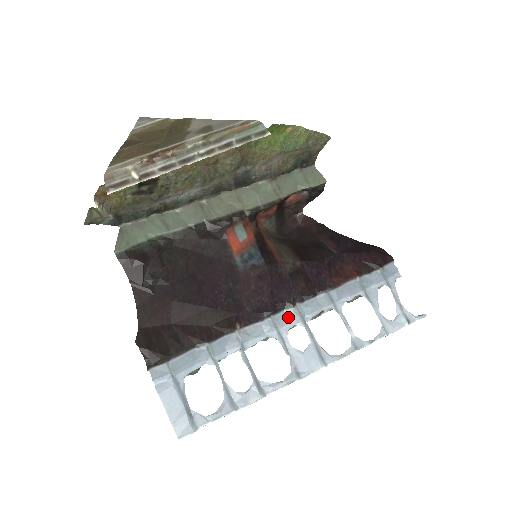
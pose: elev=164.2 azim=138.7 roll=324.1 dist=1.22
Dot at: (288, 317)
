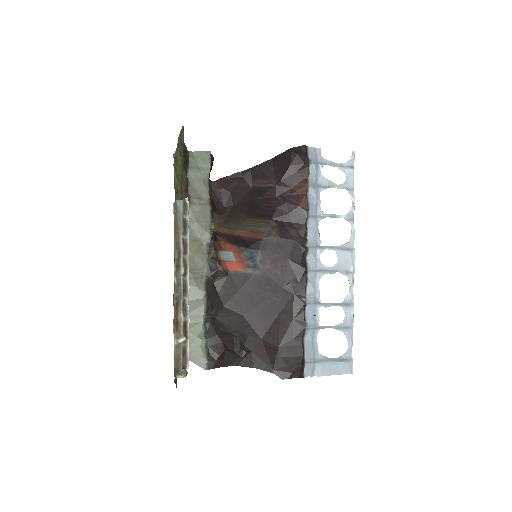
Dot at: (313, 258)
